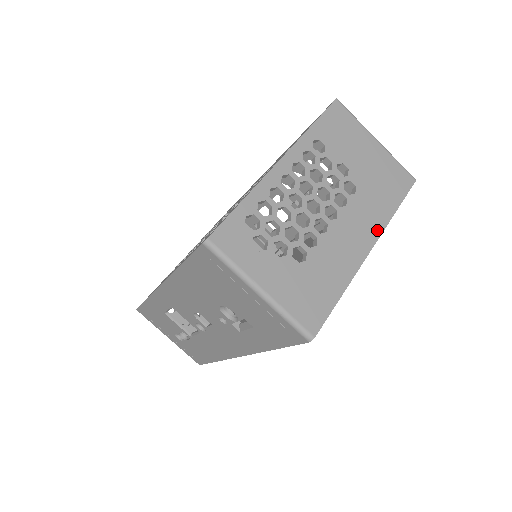
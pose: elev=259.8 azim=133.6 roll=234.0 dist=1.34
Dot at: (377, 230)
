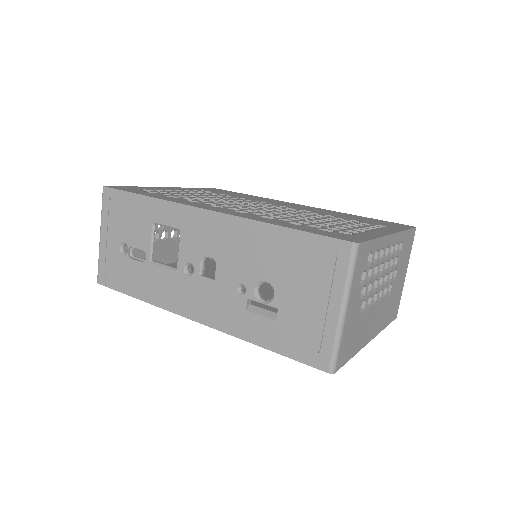
Dot at: (378, 330)
